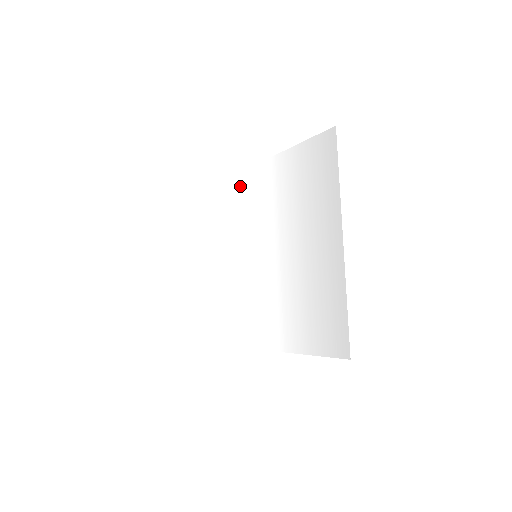
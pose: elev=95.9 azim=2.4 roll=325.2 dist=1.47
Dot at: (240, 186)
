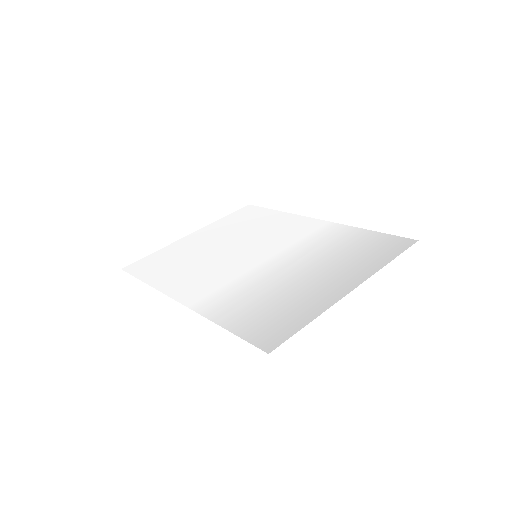
Dot at: (294, 221)
